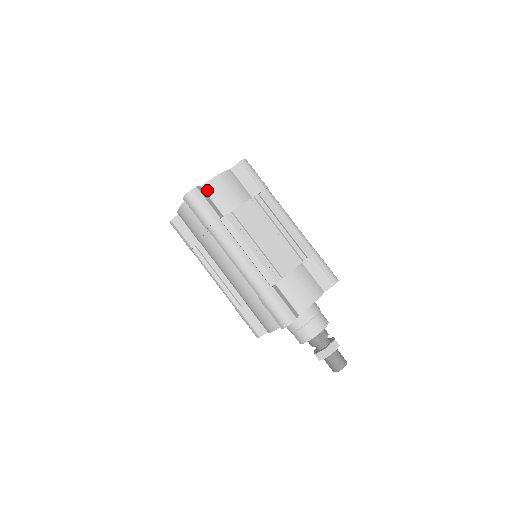
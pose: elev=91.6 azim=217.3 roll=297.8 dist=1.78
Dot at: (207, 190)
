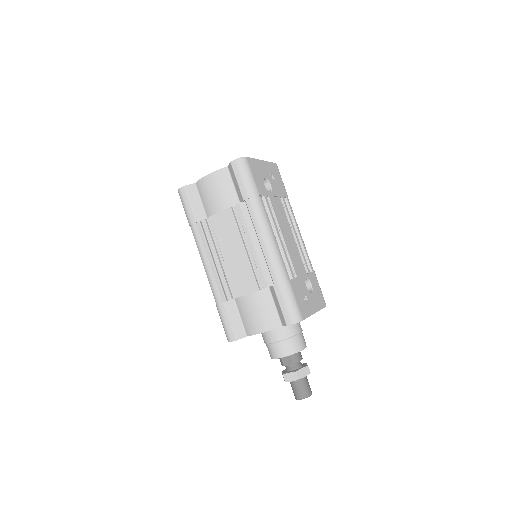
Dot at: (198, 188)
